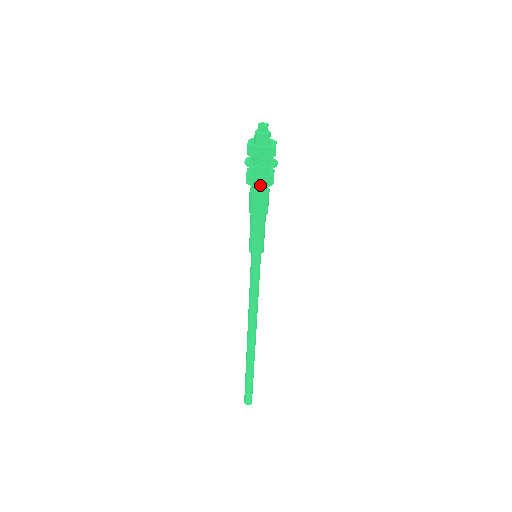
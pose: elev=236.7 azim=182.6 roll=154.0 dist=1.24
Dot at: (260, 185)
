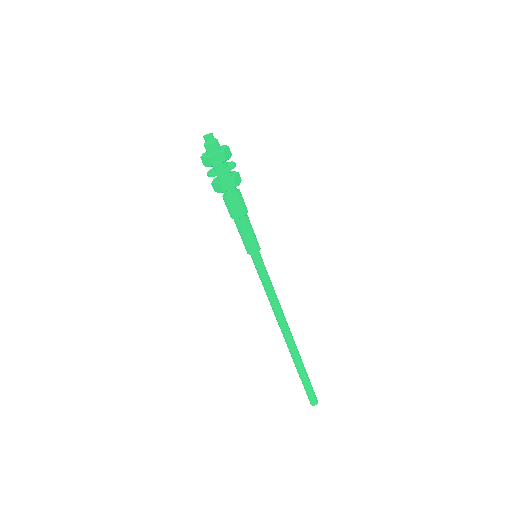
Dot at: (236, 184)
